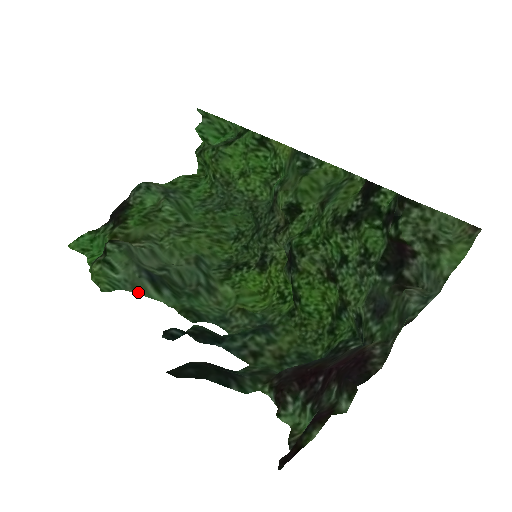
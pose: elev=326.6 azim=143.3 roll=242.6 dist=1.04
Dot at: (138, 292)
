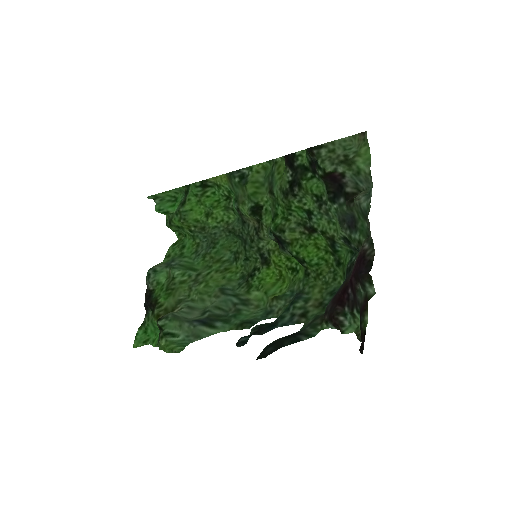
Dot at: (201, 338)
